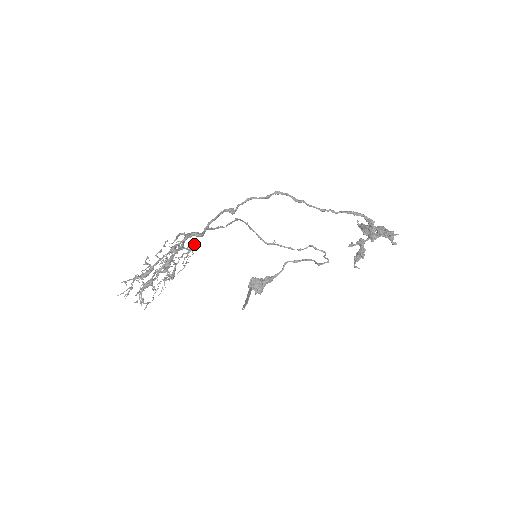
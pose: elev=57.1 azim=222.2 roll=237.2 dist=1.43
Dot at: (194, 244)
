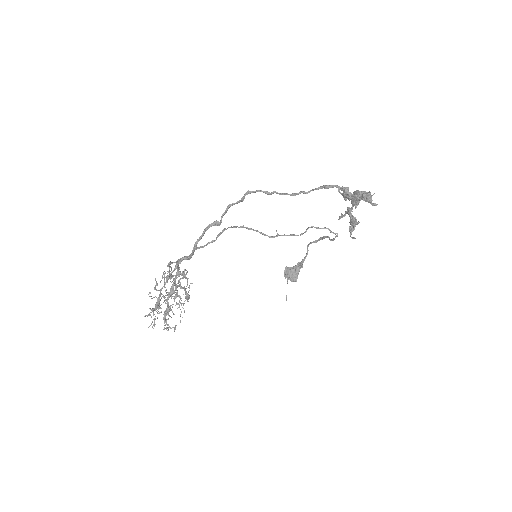
Dot at: occluded
